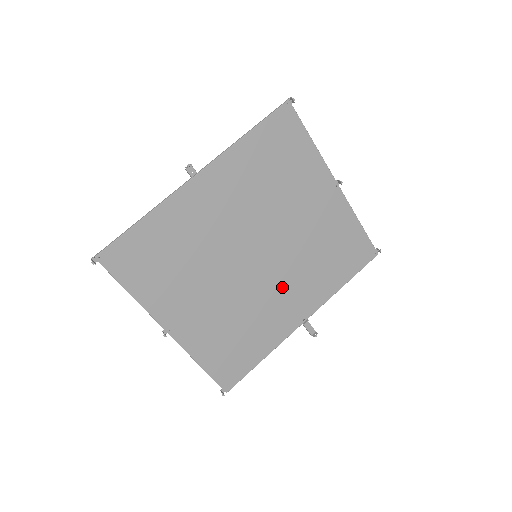
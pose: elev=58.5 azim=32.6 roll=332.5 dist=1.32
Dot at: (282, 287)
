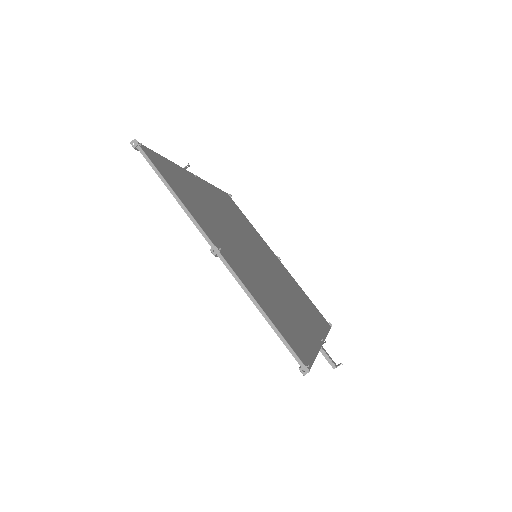
Dot at: (288, 296)
